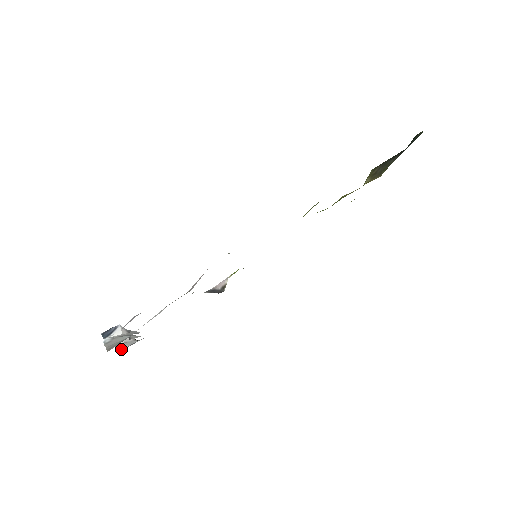
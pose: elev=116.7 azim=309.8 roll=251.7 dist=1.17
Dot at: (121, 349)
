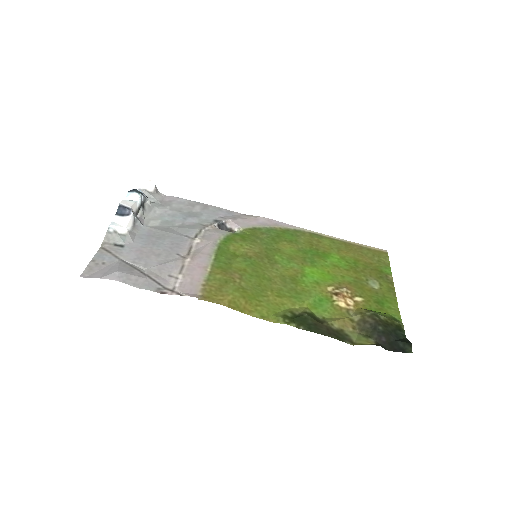
Dot at: occluded
